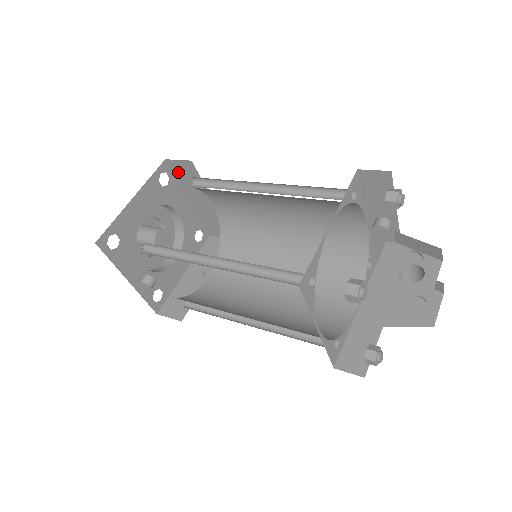
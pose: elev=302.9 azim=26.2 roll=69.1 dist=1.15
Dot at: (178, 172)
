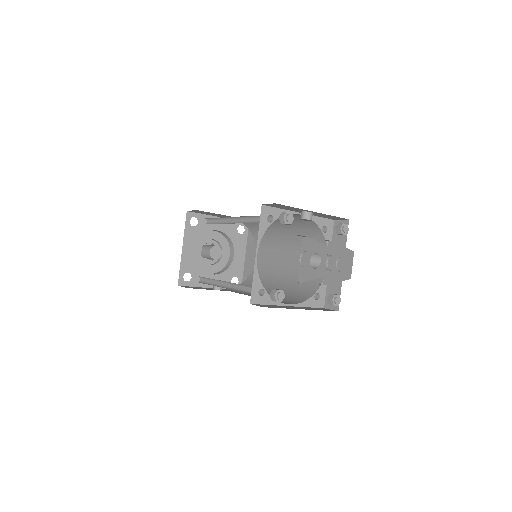
Dot at: (199, 212)
